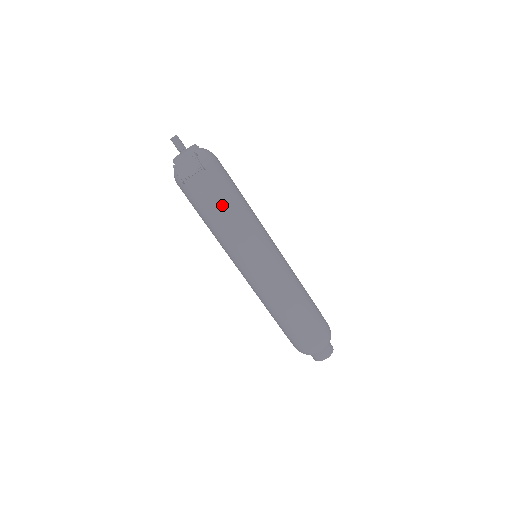
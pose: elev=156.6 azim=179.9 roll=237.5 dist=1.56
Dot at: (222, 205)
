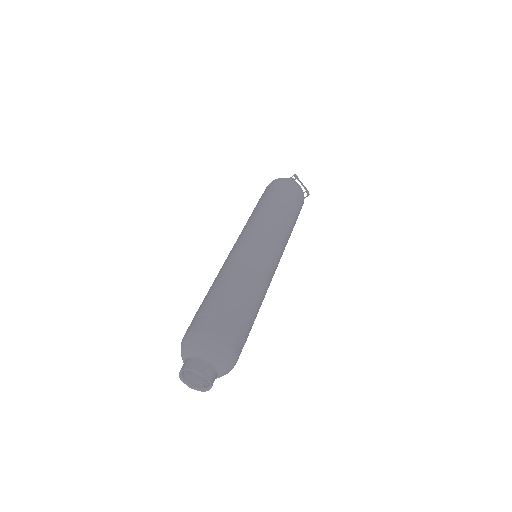
Dot at: (295, 212)
